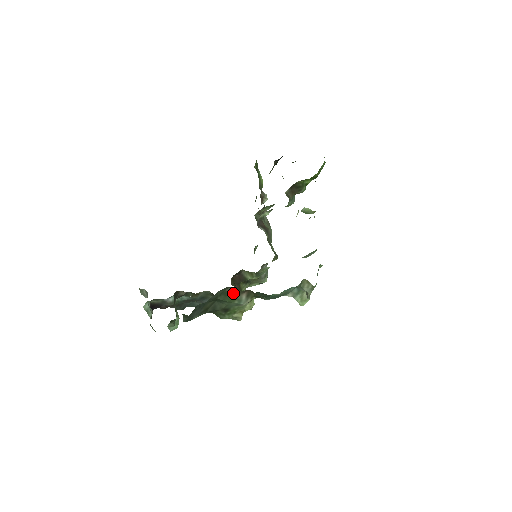
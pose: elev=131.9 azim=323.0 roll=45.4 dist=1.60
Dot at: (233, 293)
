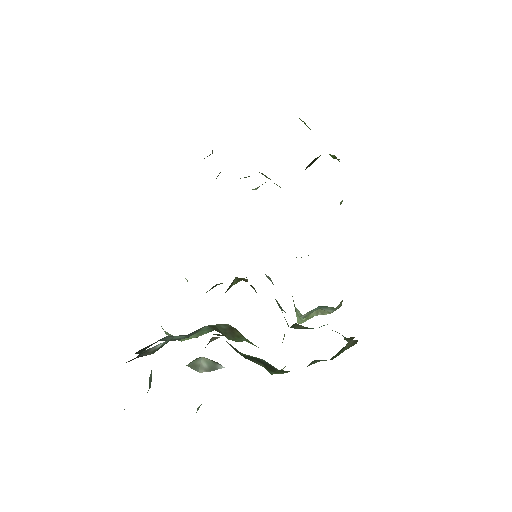
Dot at: (346, 347)
